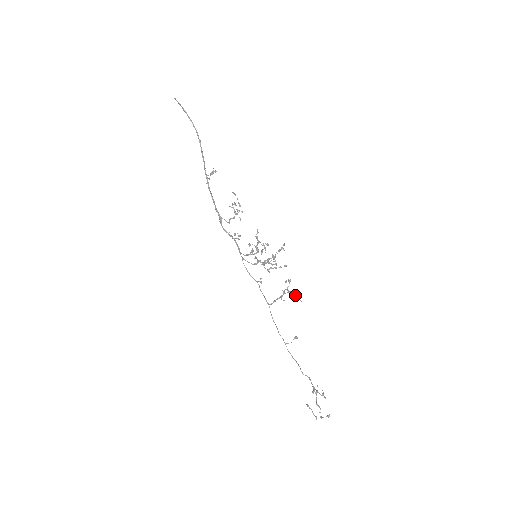
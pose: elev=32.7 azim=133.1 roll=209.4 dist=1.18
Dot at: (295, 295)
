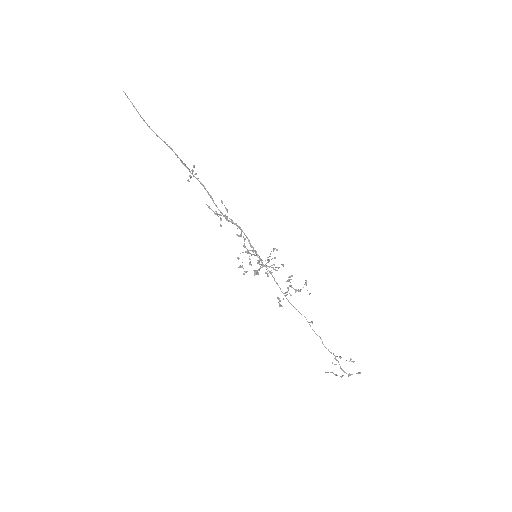
Dot at: (303, 287)
